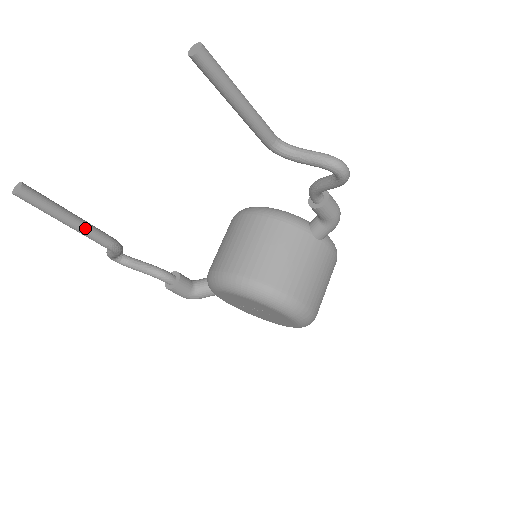
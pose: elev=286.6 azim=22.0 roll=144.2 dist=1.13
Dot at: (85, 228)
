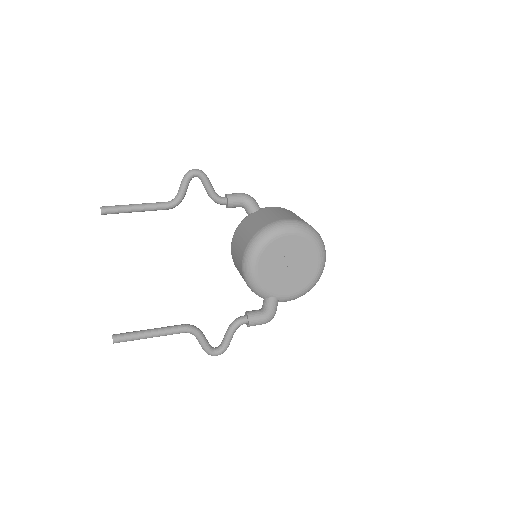
Dot at: (161, 329)
